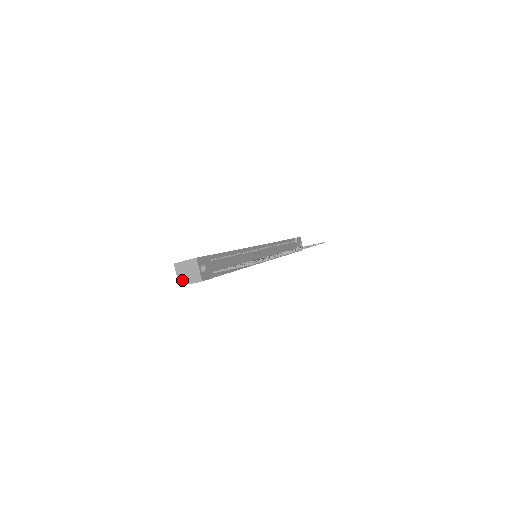
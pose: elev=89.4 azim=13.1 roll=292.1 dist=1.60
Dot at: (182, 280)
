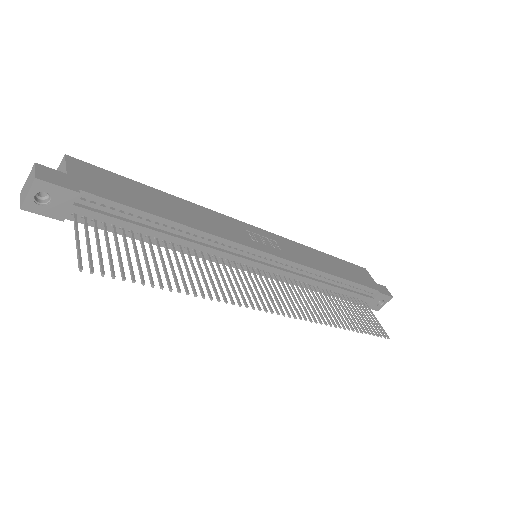
Dot at: occluded
